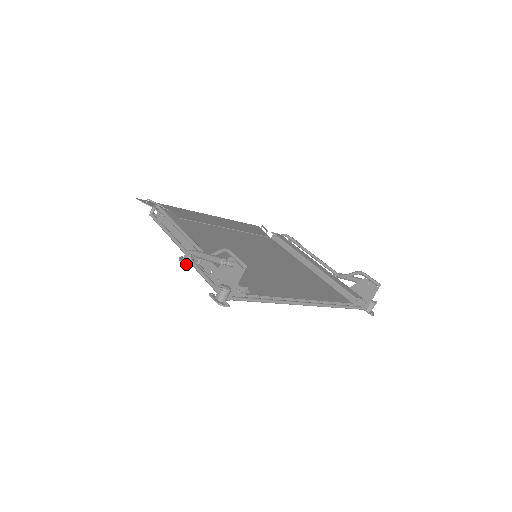
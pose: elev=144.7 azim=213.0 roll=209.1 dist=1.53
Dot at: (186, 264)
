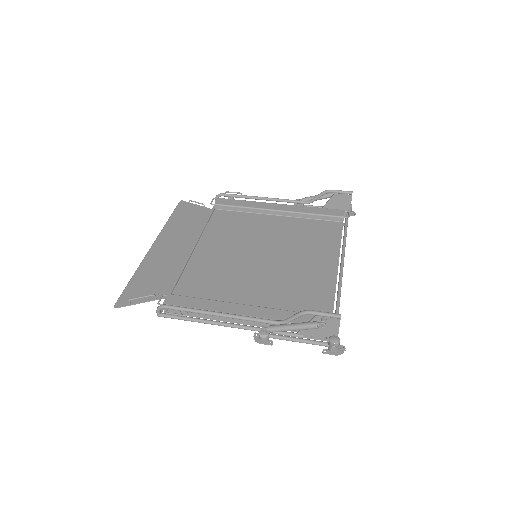
Dot at: (269, 342)
